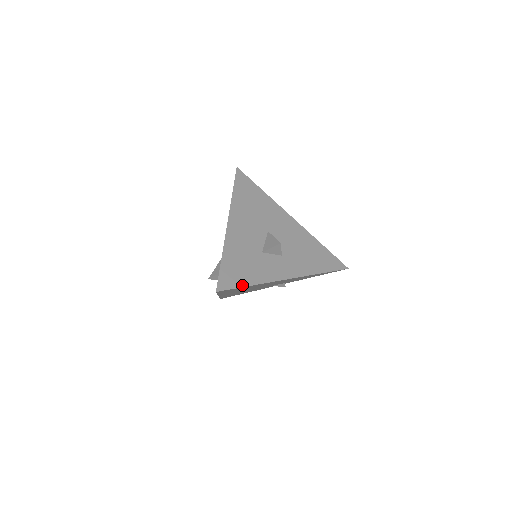
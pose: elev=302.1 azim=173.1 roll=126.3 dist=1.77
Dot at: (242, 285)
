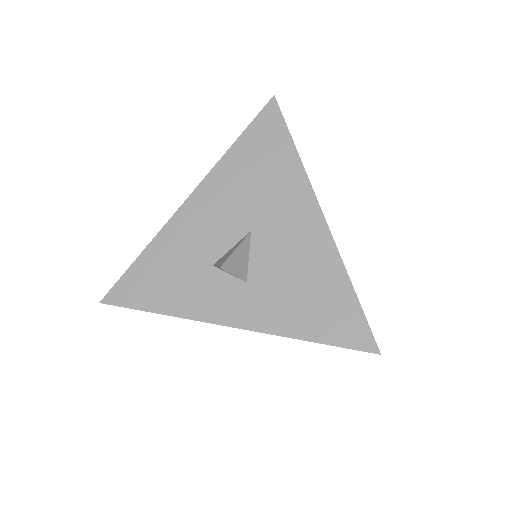
Dot at: (143, 307)
